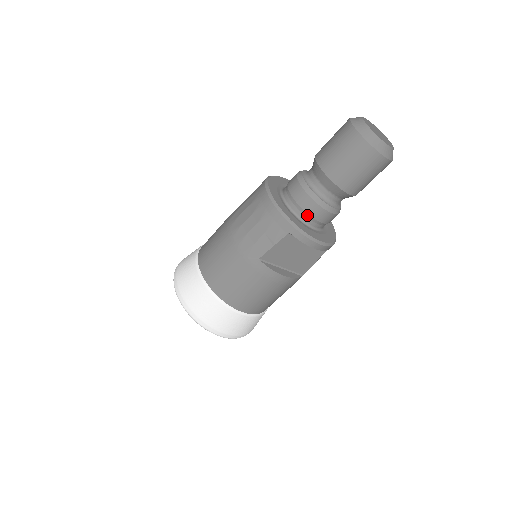
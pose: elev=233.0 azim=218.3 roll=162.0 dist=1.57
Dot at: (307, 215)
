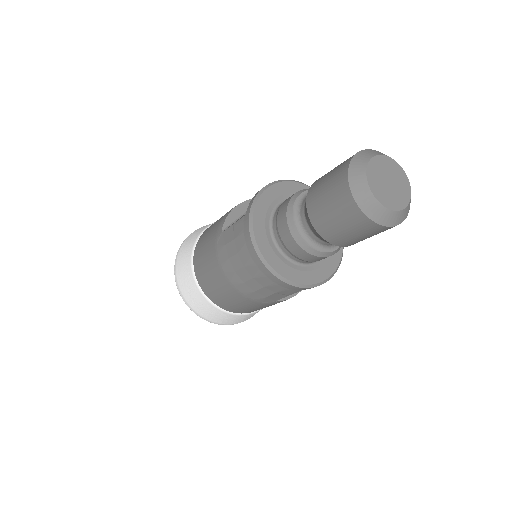
Dot at: (315, 261)
